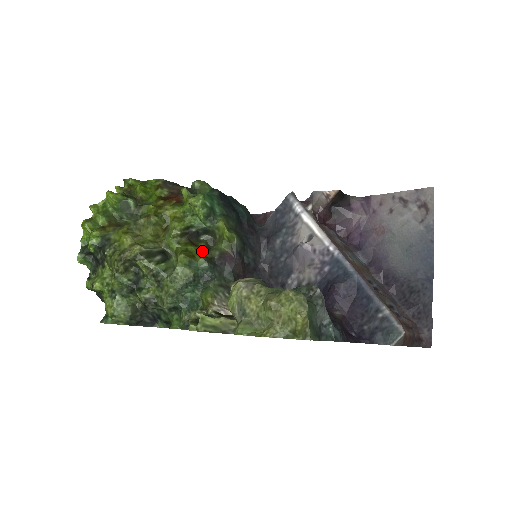
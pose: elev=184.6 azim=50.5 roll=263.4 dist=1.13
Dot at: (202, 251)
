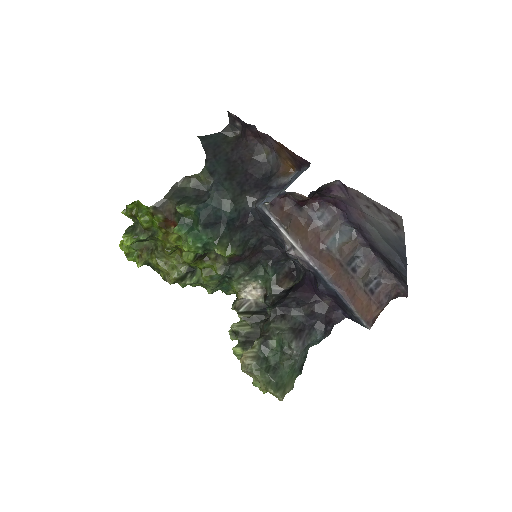
Dot at: (215, 263)
